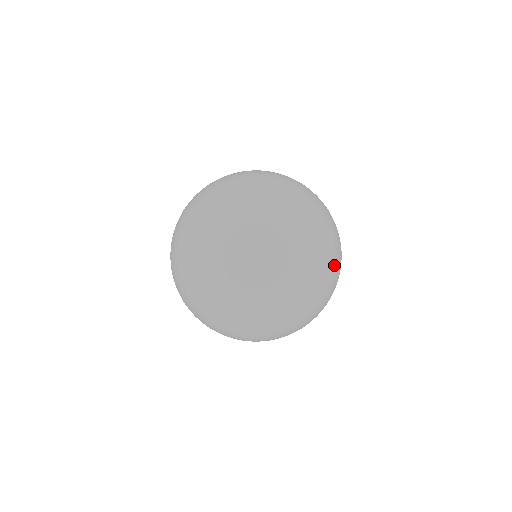
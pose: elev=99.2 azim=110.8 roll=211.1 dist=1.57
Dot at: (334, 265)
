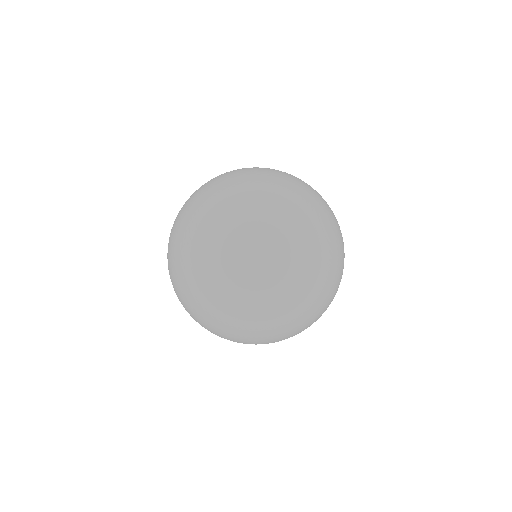
Dot at: (334, 292)
